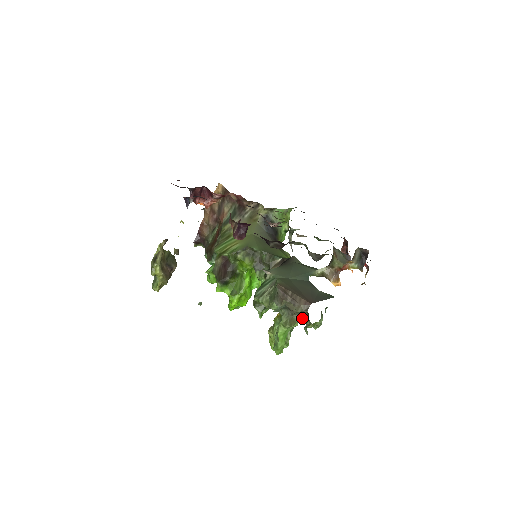
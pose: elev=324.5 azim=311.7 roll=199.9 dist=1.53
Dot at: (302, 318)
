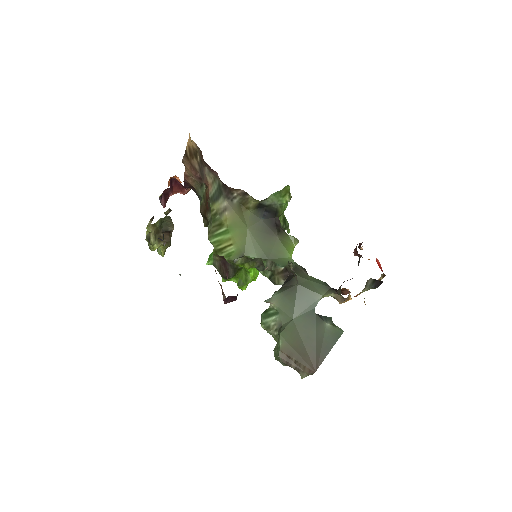
Dot at: occluded
